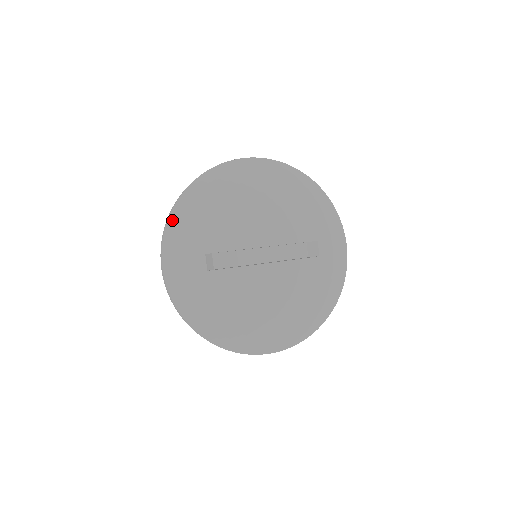
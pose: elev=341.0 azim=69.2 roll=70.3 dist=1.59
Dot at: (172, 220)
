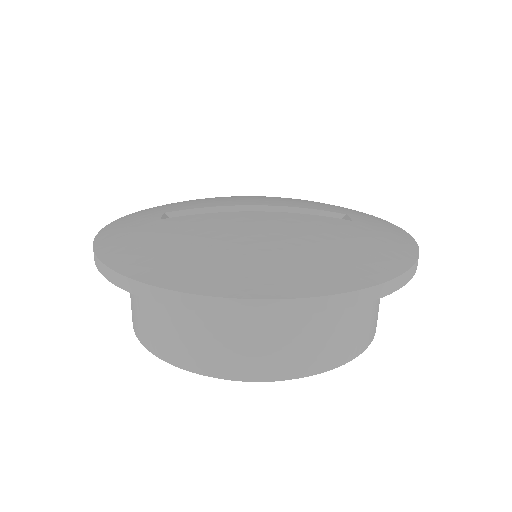
Dot at: (136, 212)
